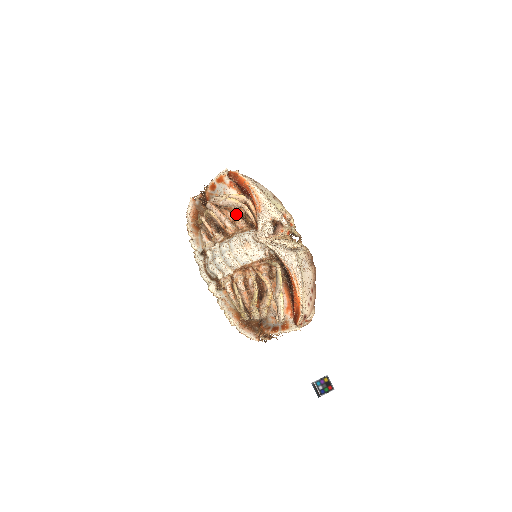
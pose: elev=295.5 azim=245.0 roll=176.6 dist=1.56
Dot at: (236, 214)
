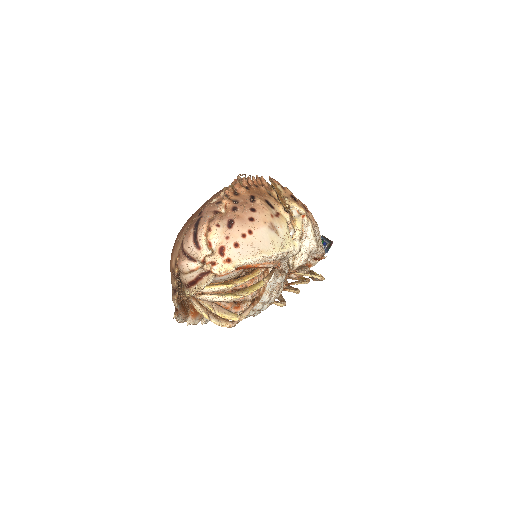
Dot at: (250, 283)
